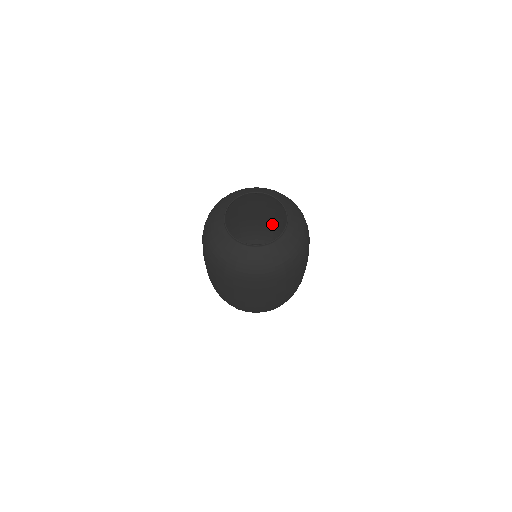
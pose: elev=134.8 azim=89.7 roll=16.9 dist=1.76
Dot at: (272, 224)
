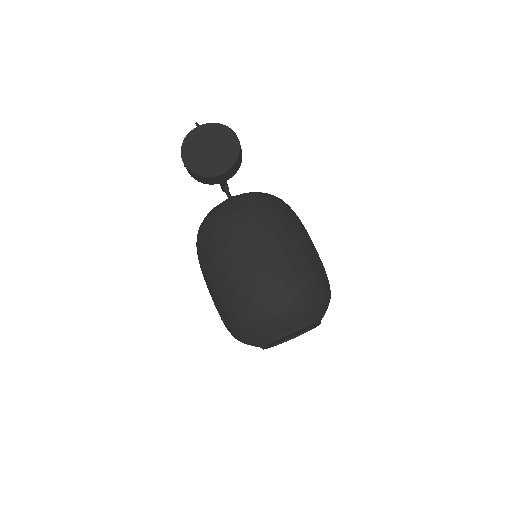
Dot at: (267, 226)
